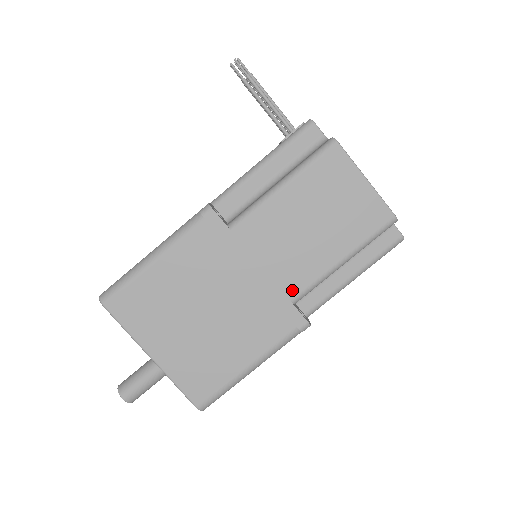
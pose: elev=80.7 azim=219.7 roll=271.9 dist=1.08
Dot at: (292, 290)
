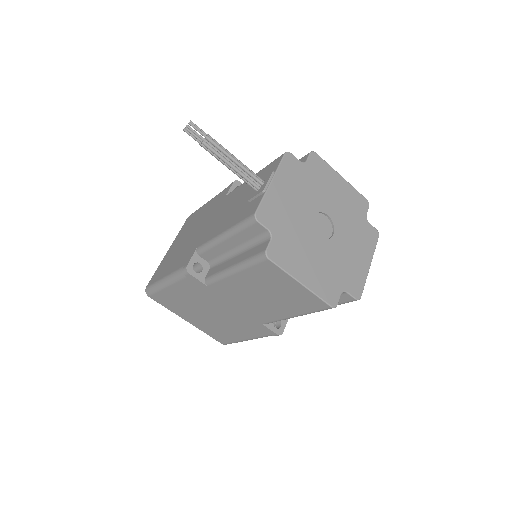
Dot at: (261, 320)
